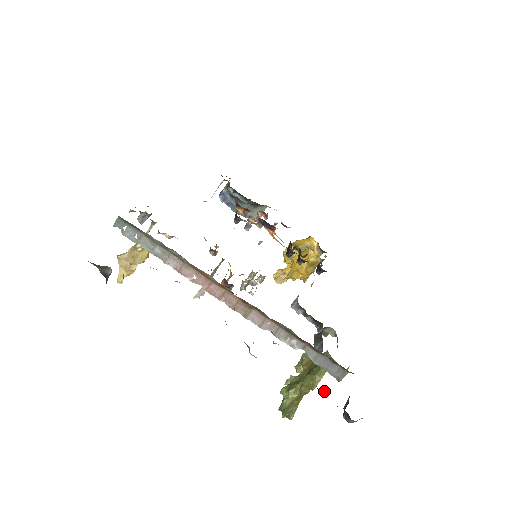
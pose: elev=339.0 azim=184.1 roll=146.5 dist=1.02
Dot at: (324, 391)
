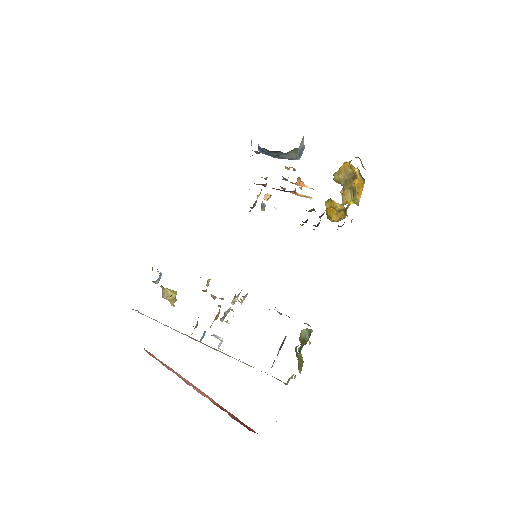
Dot at: (295, 377)
